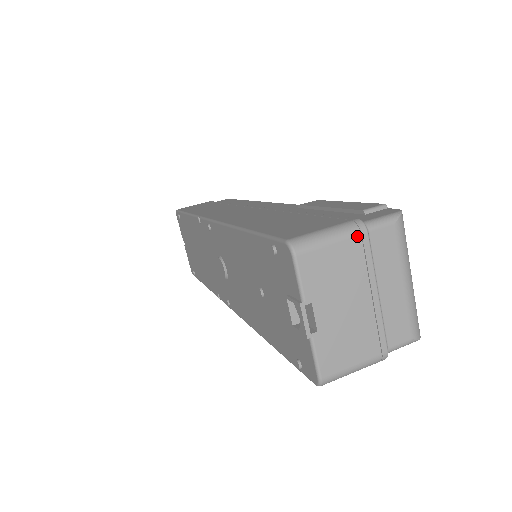
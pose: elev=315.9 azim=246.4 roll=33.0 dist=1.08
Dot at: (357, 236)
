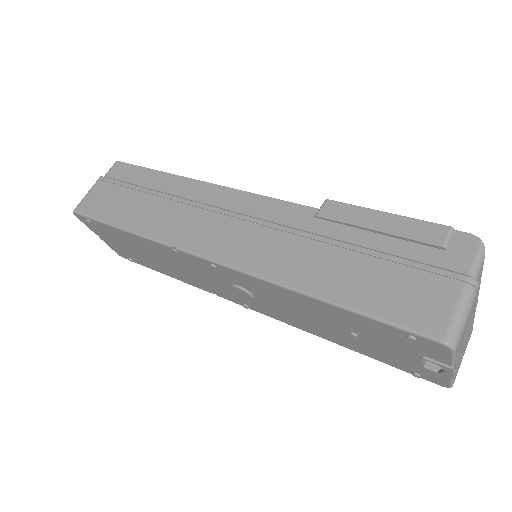
Dot at: (476, 295)
